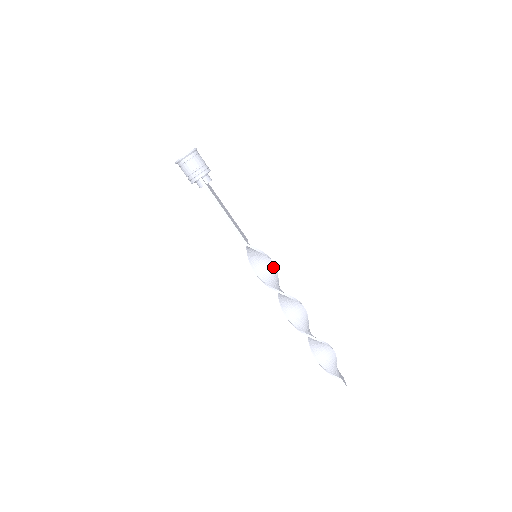
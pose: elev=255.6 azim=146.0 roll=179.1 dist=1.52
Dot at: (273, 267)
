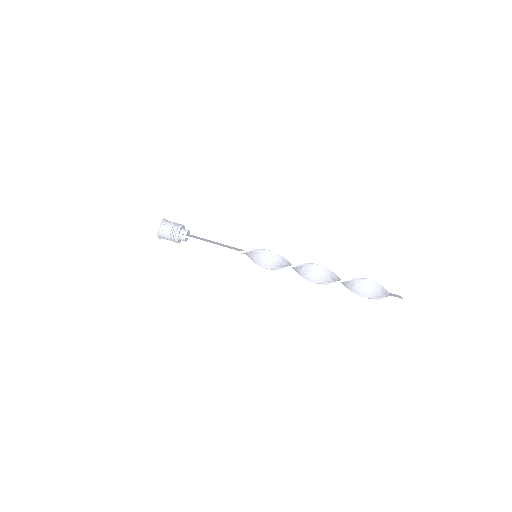
Dot at: (274, 254)
